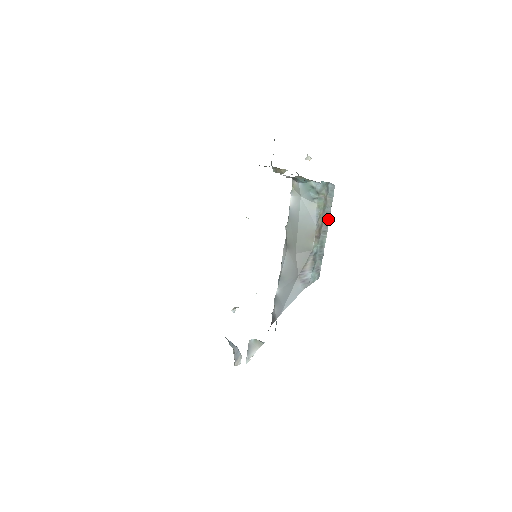
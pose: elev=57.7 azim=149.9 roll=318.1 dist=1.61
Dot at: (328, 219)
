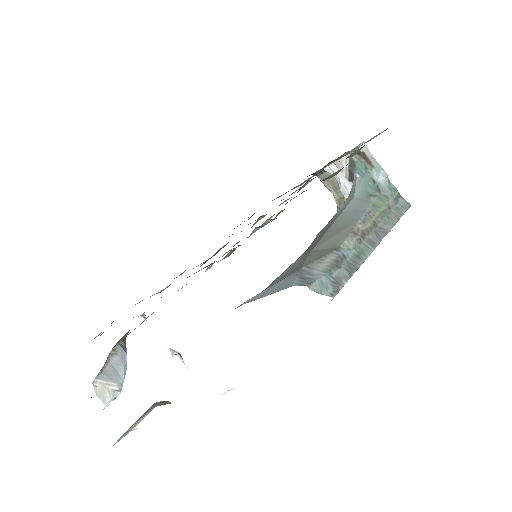
Dot at: (385, 233)
